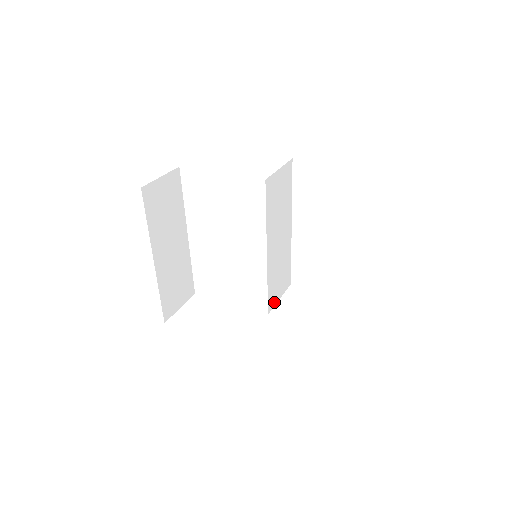
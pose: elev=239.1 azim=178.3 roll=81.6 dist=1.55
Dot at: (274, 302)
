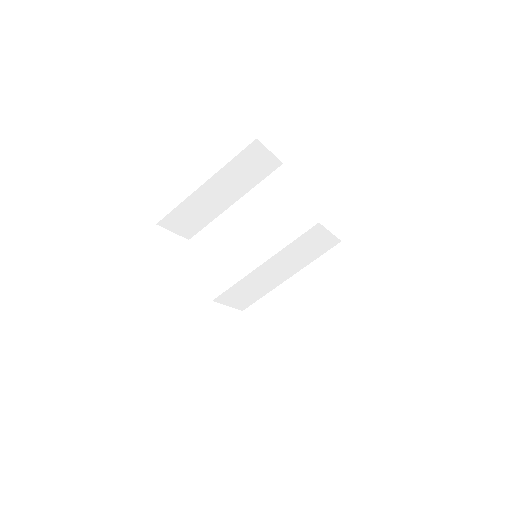
Dot at: (224, 301)
